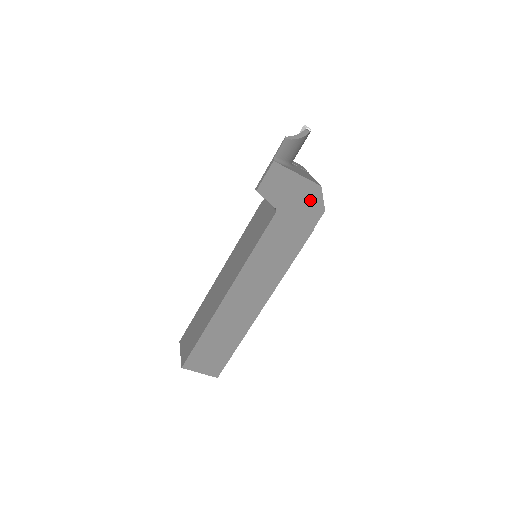
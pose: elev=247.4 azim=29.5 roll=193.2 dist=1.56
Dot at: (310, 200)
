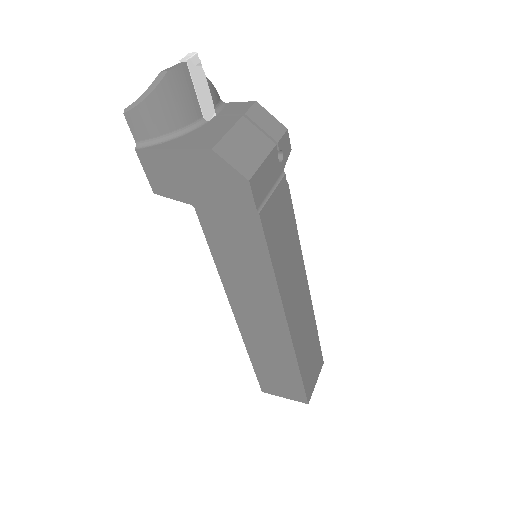
Dot at: (217, 175)
